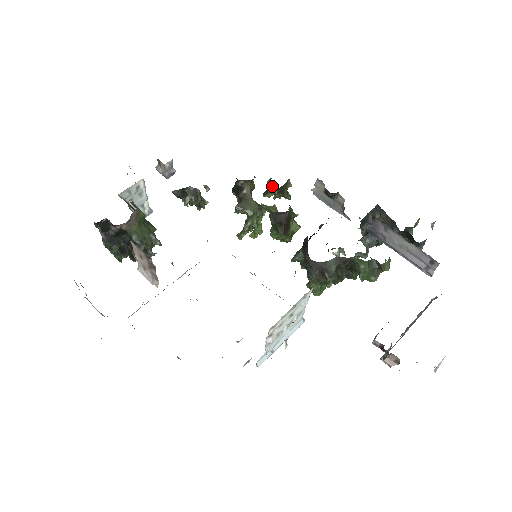
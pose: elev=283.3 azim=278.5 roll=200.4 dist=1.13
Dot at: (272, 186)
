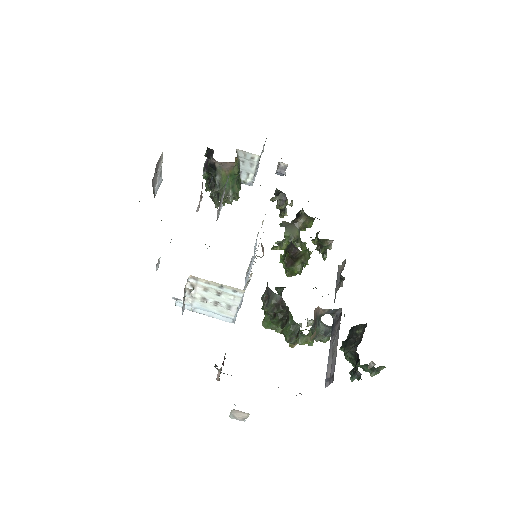
Dot at: occluded
